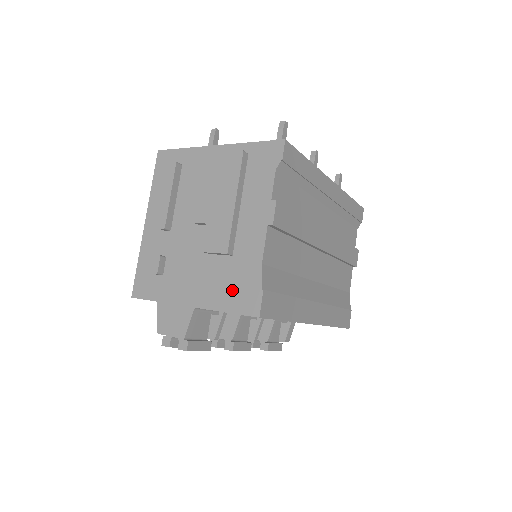
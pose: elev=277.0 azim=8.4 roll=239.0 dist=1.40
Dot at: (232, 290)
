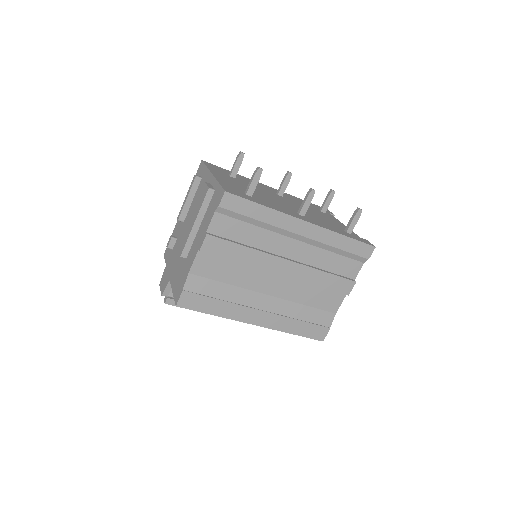
Dot at: (178, 281)
